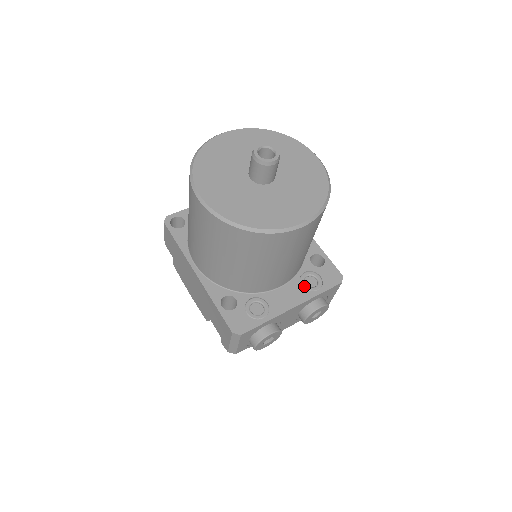
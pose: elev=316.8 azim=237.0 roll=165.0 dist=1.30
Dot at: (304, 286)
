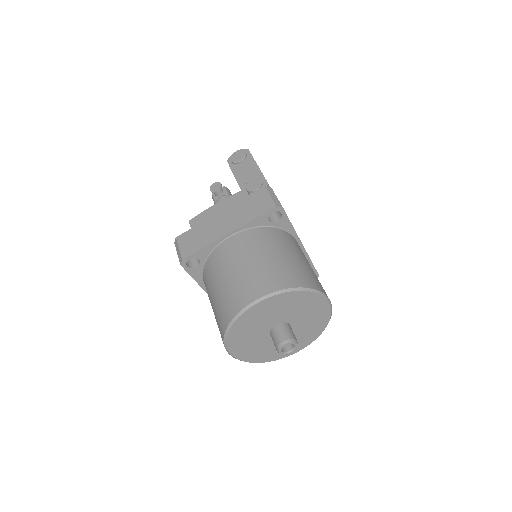
Dot at: occluded
